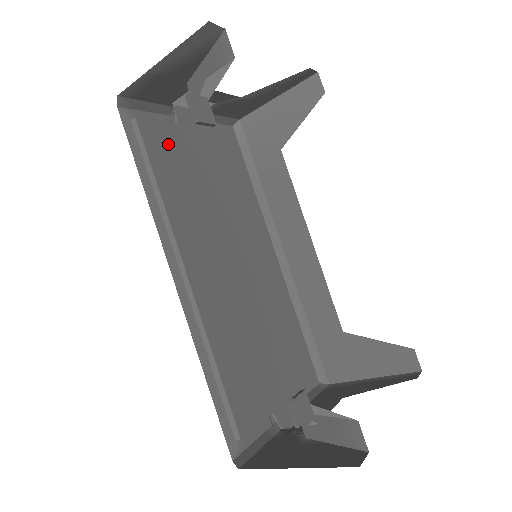
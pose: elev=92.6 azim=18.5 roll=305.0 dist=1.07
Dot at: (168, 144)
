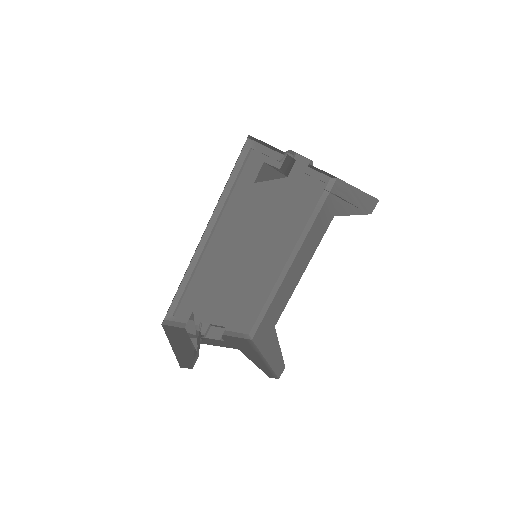
Dot at: occluded
